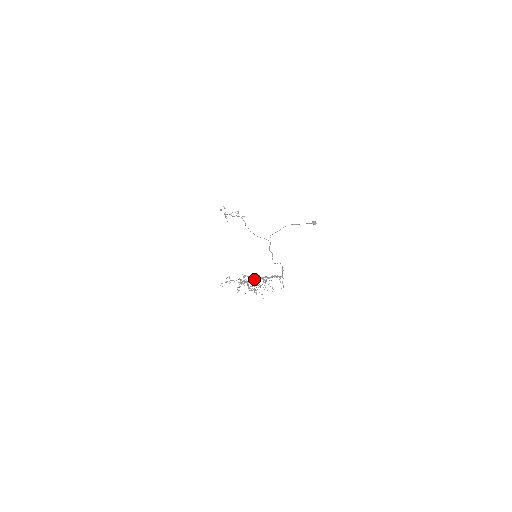
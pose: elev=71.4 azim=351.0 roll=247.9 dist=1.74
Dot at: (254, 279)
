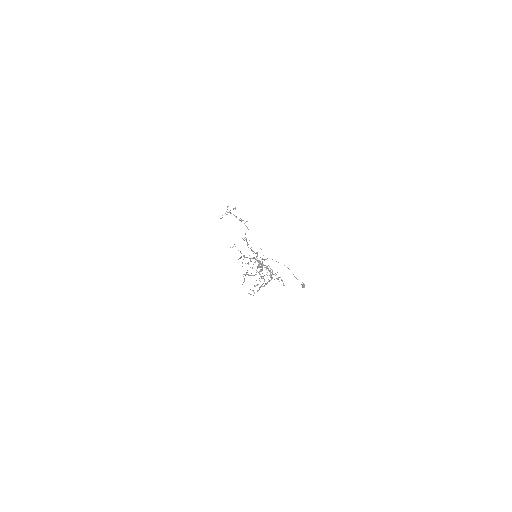
Dot at: (263, 264)
